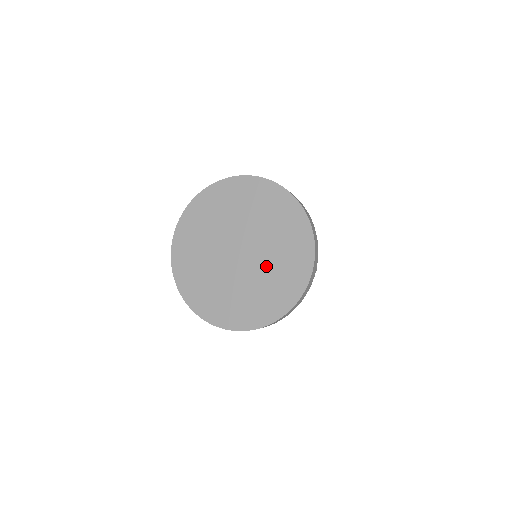
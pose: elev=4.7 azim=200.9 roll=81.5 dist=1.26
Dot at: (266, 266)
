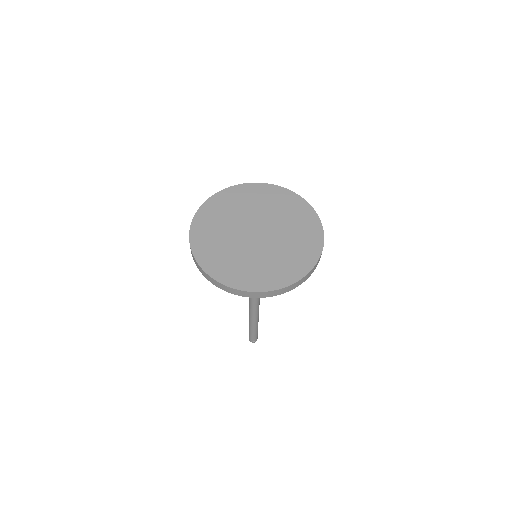
Dot at: (285, 237)
